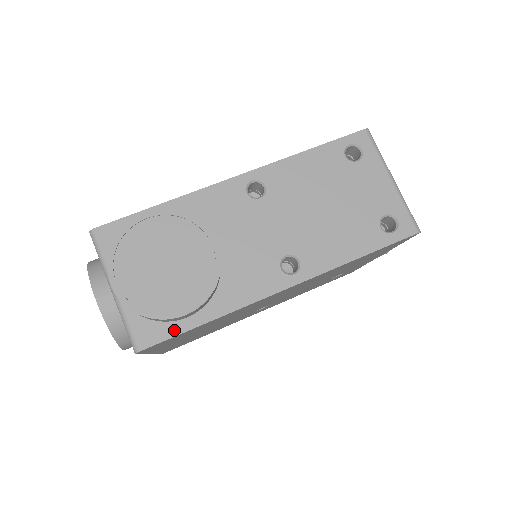
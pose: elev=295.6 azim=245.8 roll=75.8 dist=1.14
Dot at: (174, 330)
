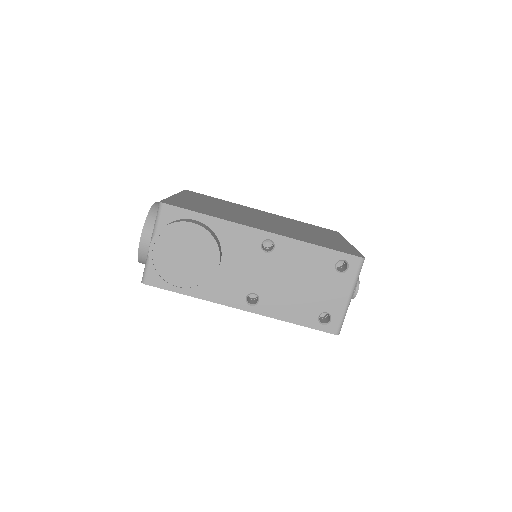
Dot at: (168, 287)
